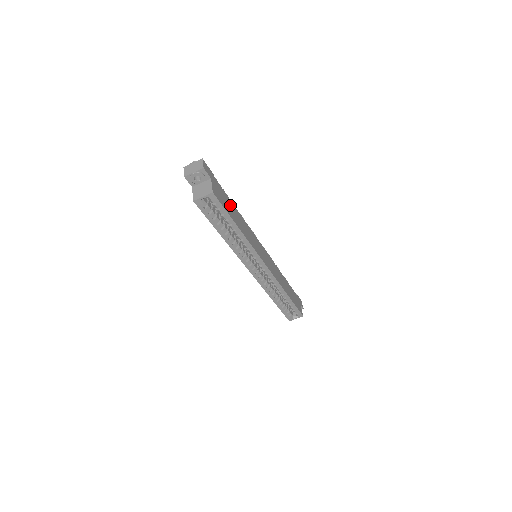
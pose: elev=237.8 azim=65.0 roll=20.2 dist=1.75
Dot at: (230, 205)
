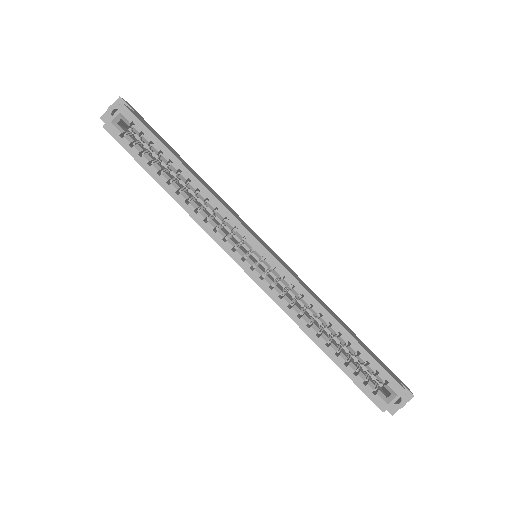
Dot at: (176, 154)
